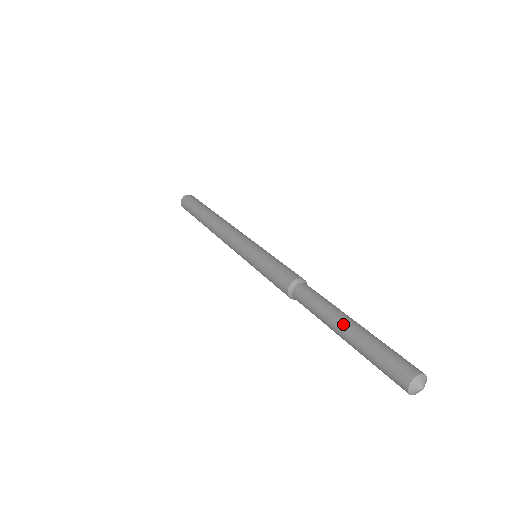
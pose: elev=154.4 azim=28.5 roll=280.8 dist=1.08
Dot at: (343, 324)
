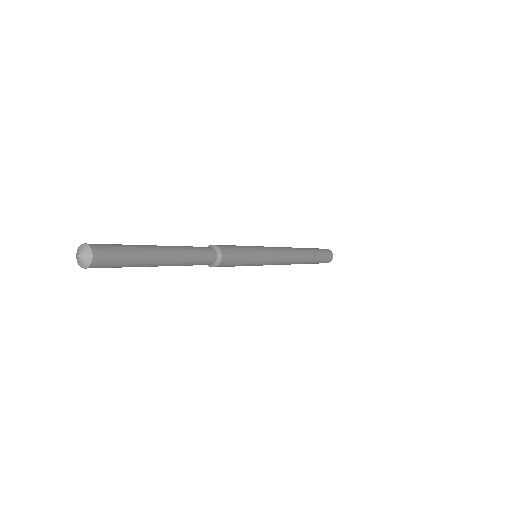
Dot at: occluded
